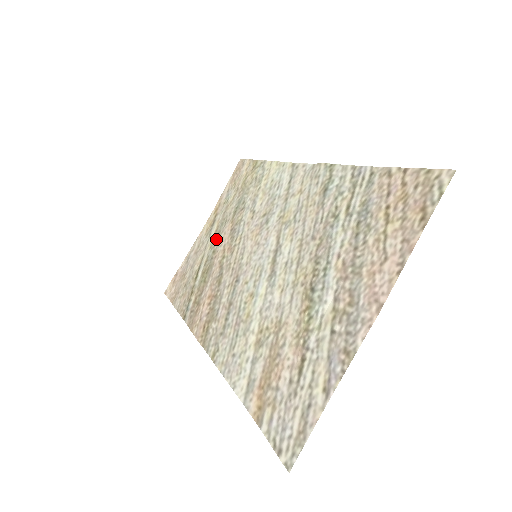
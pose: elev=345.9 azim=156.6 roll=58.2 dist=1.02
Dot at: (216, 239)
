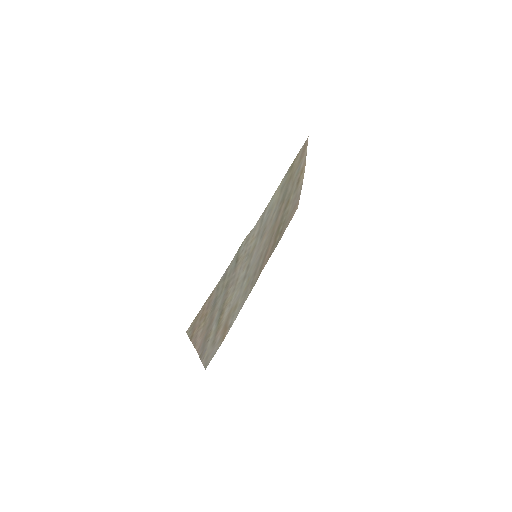
Dot at: (286, 206)
